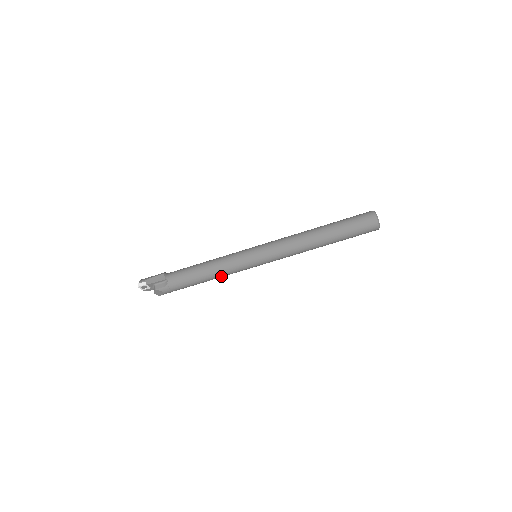
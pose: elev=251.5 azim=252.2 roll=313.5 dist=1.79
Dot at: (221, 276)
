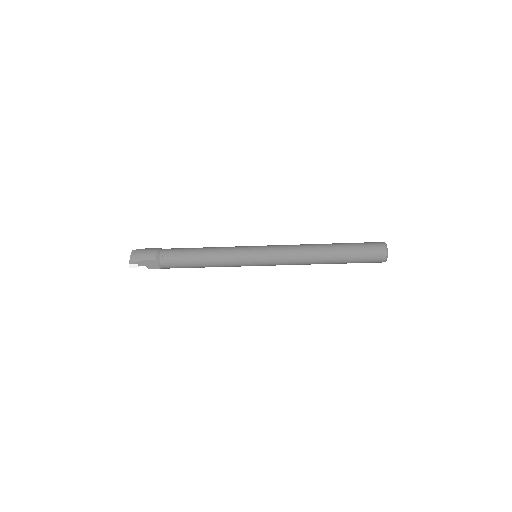
Dot at: occluded
